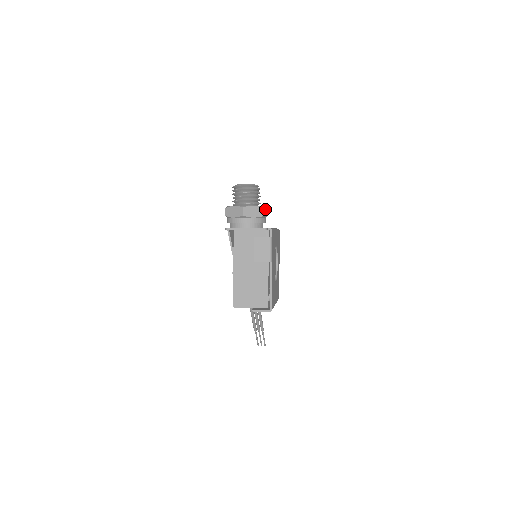
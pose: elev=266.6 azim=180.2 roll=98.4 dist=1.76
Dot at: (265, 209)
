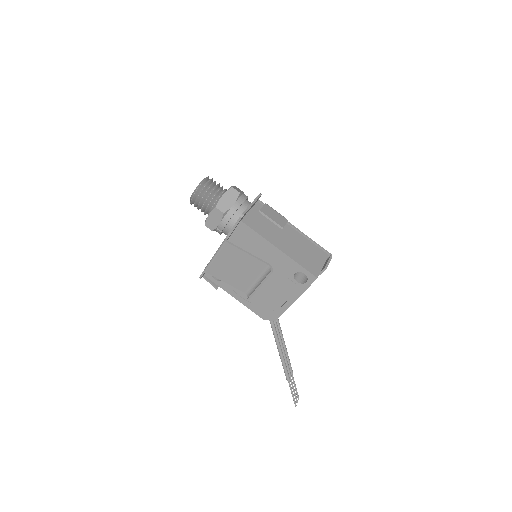
Dot at: occluded
